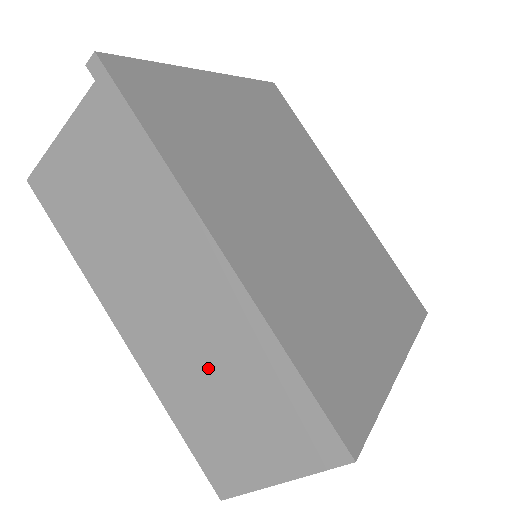
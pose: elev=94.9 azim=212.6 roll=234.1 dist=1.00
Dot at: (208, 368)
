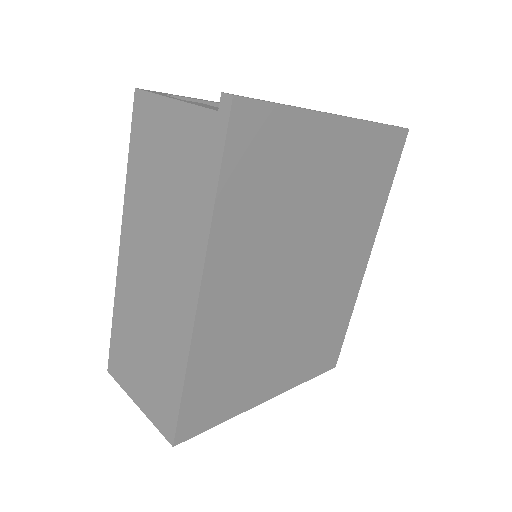
Dot at: (147, 326)
